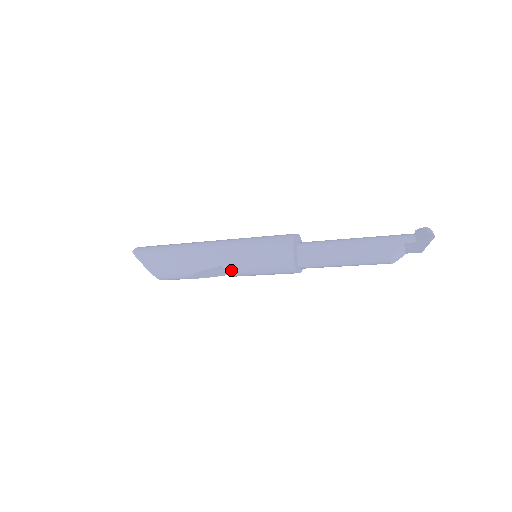
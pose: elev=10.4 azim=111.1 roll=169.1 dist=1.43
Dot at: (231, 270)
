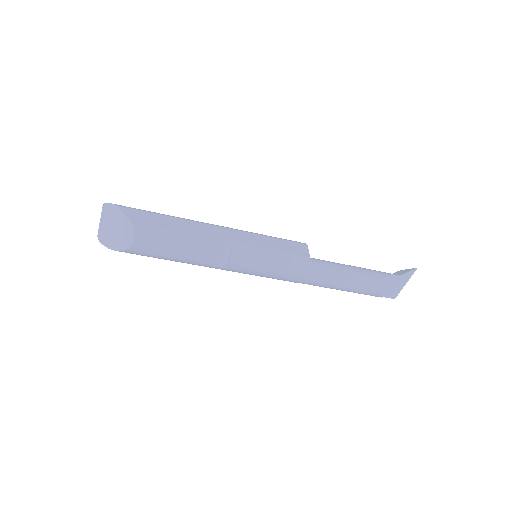
Dot at: (241, 247)
